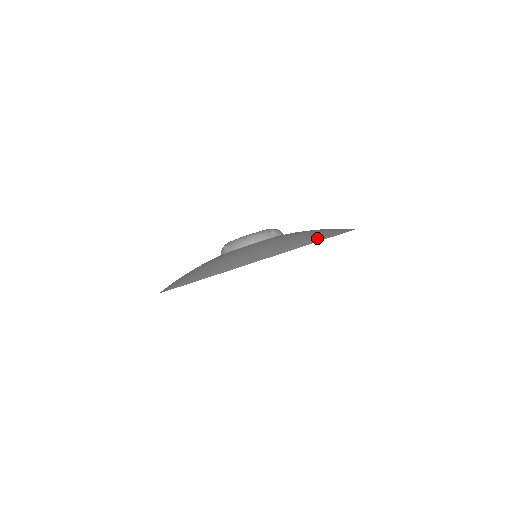
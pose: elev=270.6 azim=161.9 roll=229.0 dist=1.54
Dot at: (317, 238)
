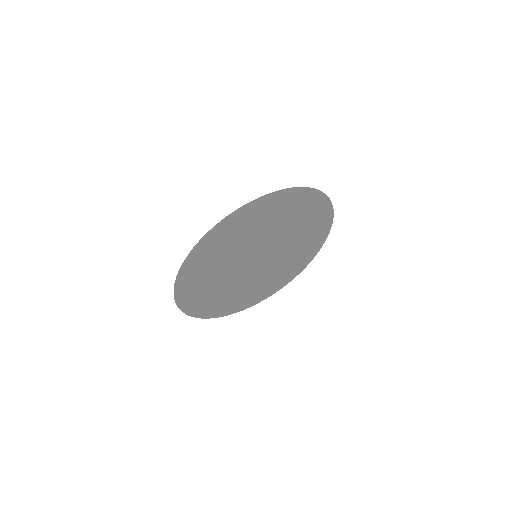
Dot at: (313, 194)
